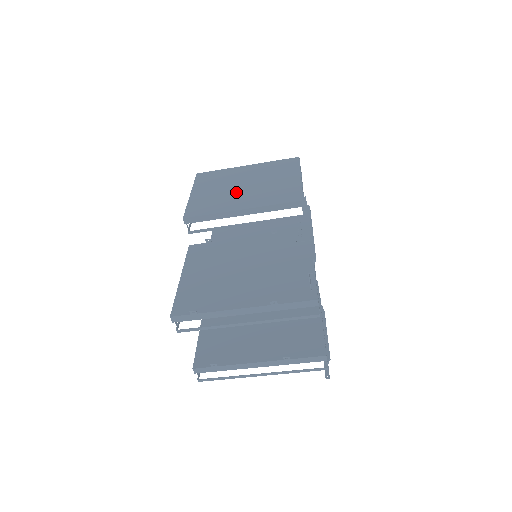
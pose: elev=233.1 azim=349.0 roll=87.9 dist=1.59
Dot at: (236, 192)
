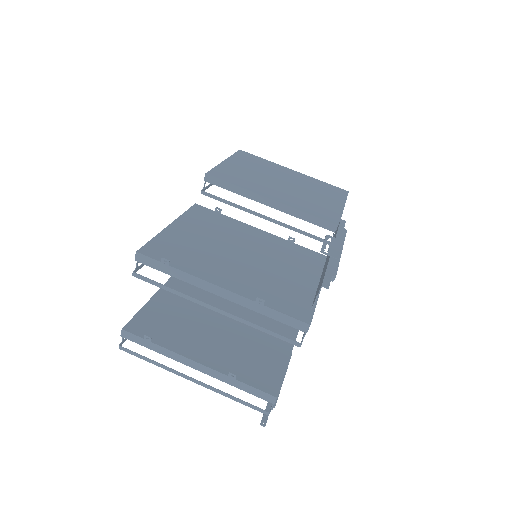
Dot at: (272, 183)
